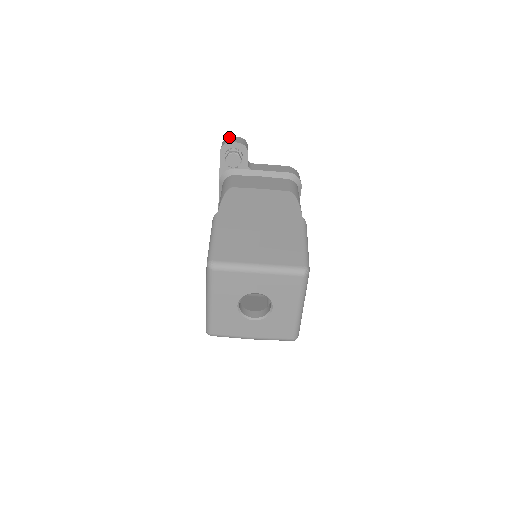
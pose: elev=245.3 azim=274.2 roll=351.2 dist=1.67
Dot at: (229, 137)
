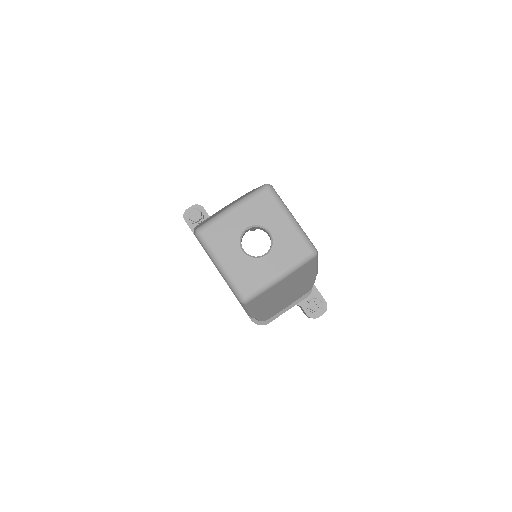
Dot at: occluded
